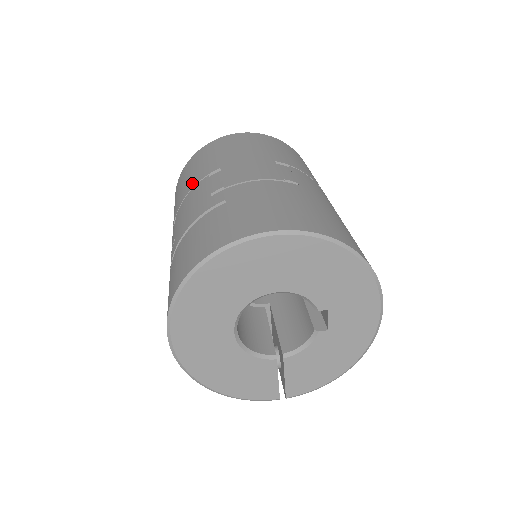
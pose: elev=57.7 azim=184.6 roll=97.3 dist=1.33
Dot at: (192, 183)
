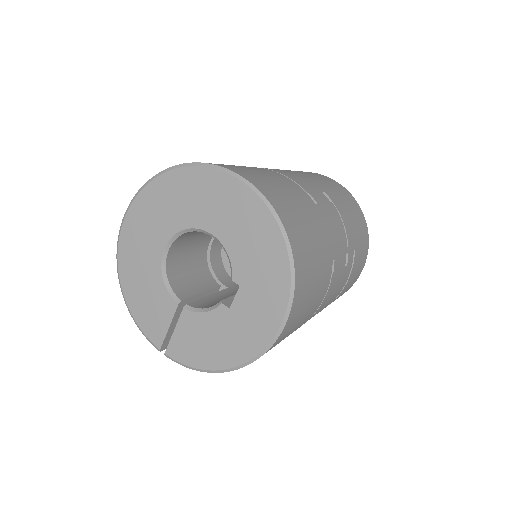
Dot at: occluded
